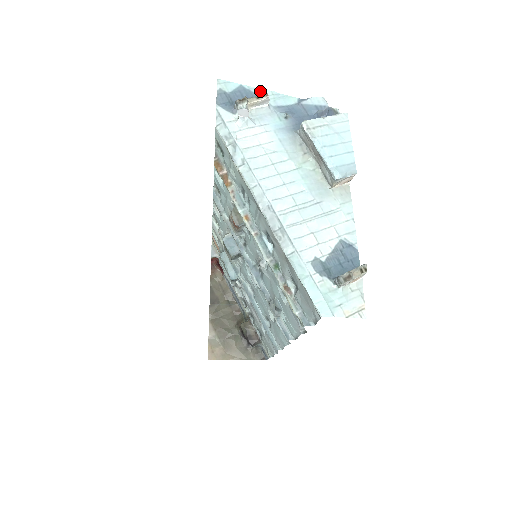
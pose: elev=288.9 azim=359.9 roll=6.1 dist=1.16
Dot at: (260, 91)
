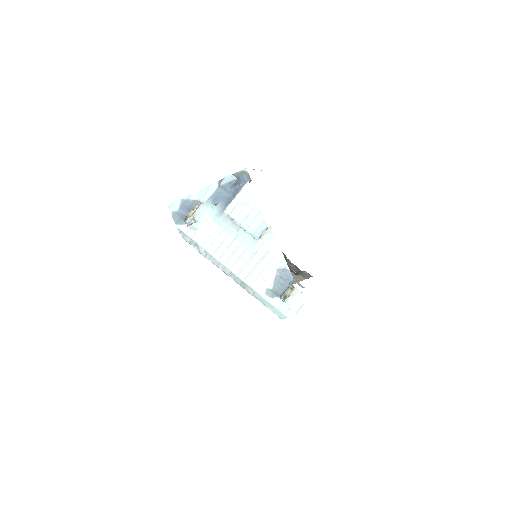
Dot at: (194, 195)
